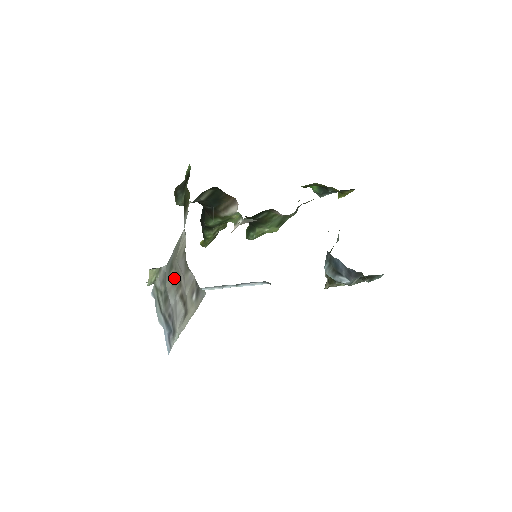
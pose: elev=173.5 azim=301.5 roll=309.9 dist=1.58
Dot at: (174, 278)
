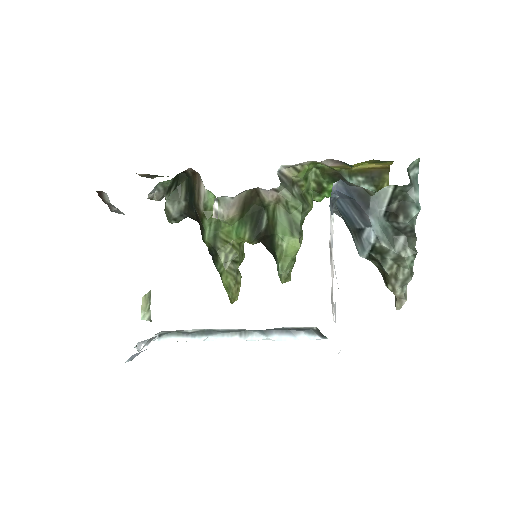
Dot at: occluded
